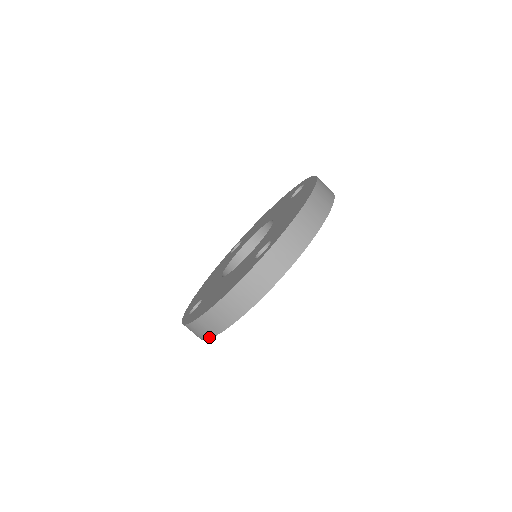
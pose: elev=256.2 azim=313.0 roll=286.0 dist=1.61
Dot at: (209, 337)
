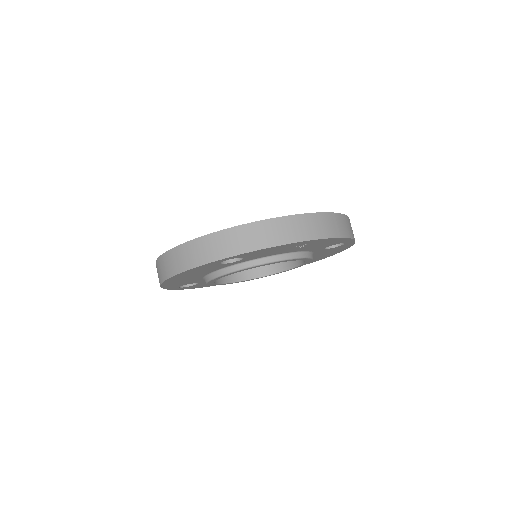
Dot at: occluded
